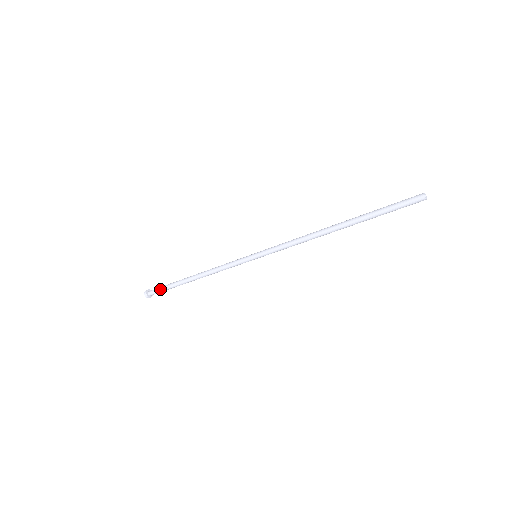
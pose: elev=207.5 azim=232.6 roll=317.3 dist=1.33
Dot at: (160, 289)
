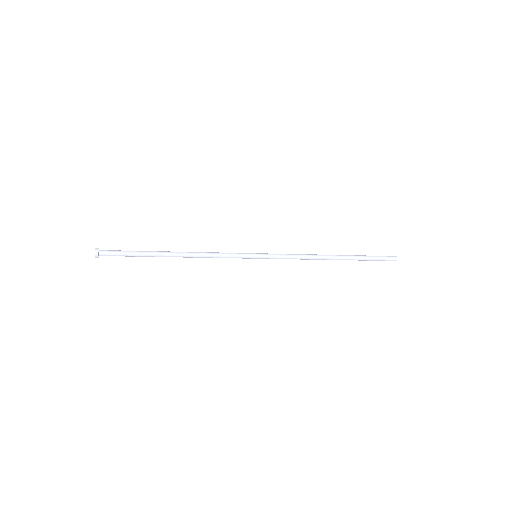
Dot at: (122, 253)
